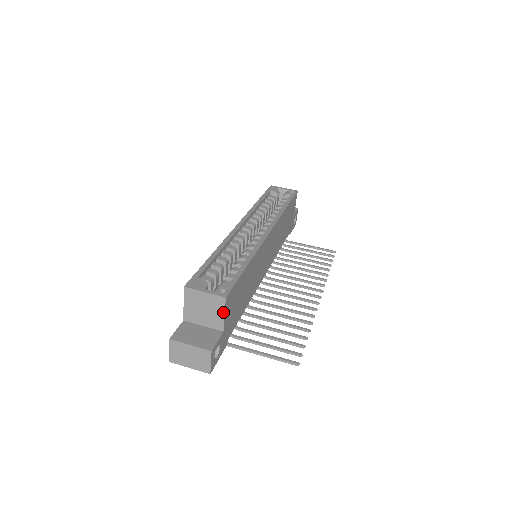
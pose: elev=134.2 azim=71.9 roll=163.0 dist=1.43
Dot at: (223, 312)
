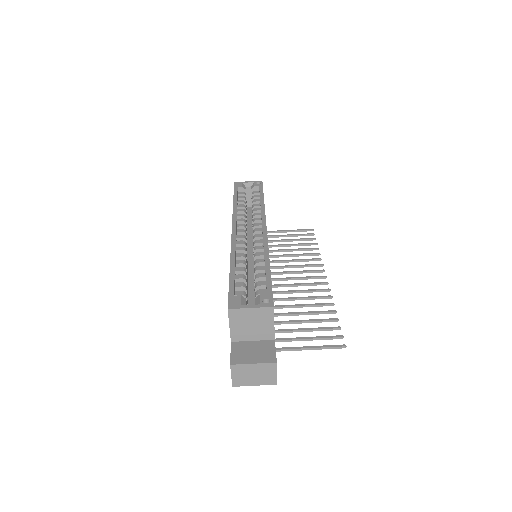
Dot at: (272, 321)
